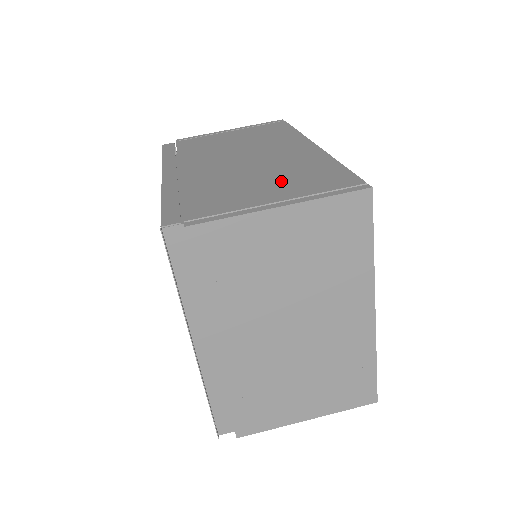
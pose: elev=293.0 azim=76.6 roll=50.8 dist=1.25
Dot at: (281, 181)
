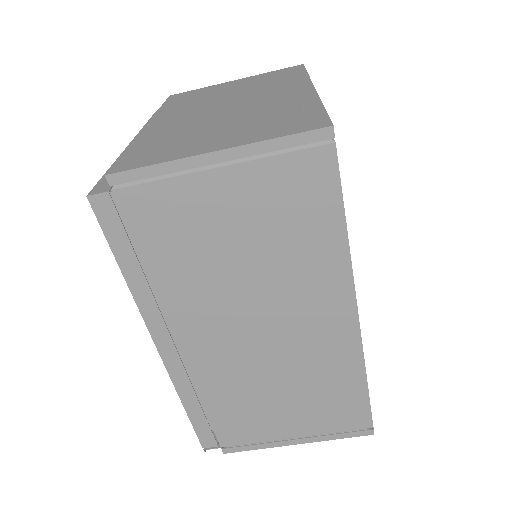
Dot at: (302, 406)
